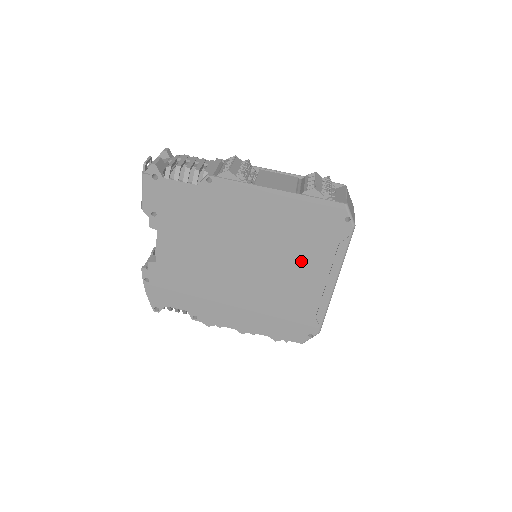
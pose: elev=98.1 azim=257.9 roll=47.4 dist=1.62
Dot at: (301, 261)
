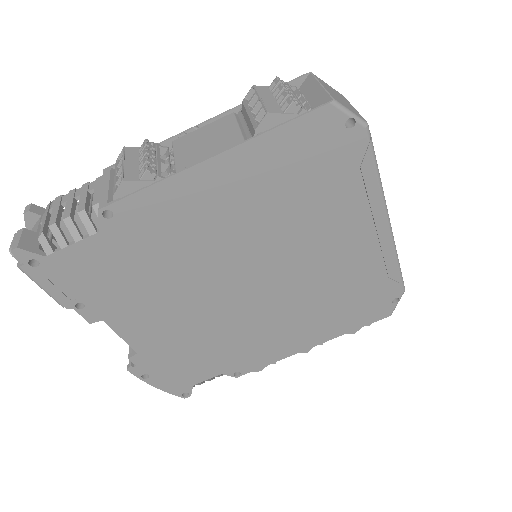
Dot at: (321, 226)
